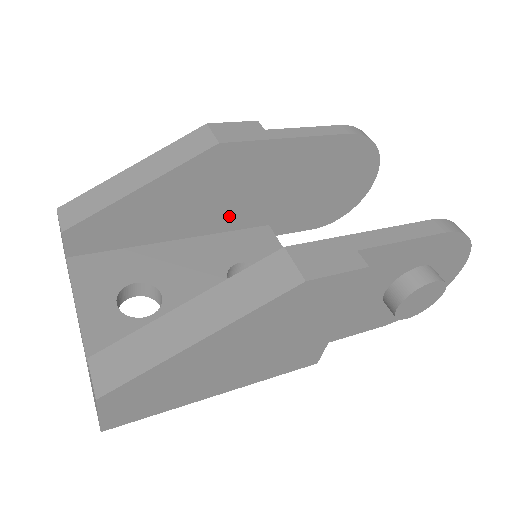
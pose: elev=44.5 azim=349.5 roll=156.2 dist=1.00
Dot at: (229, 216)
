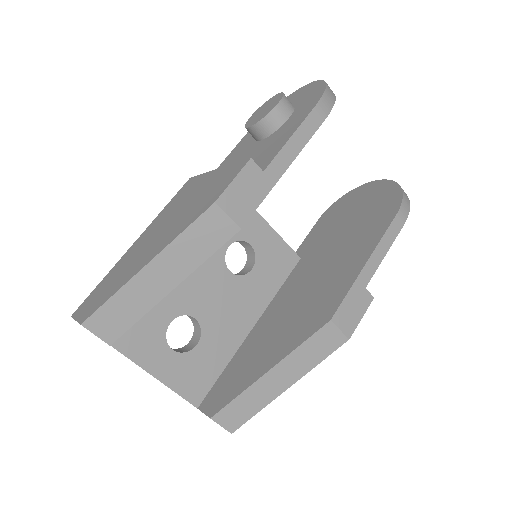
Dot at: occluded
